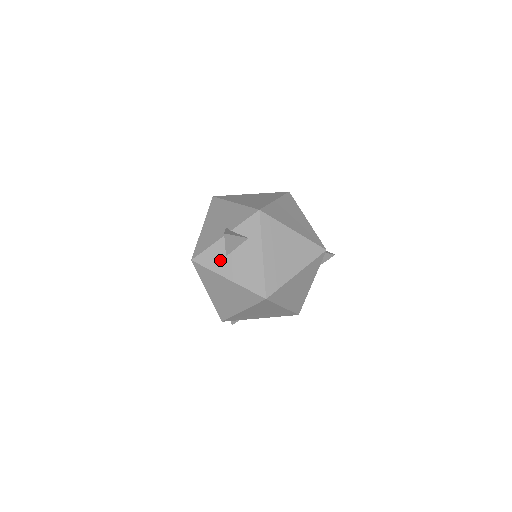
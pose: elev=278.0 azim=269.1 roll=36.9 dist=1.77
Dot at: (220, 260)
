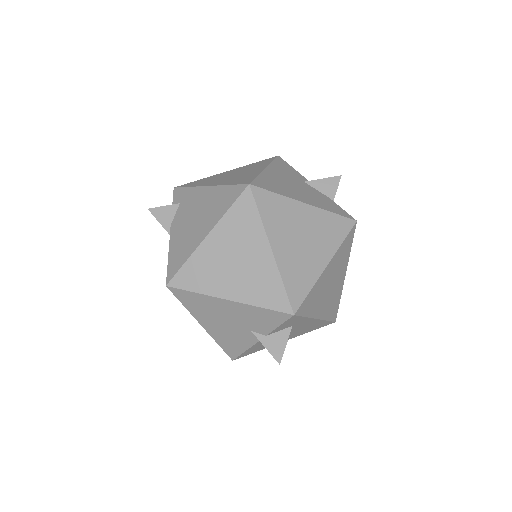
Dot at: occluded
